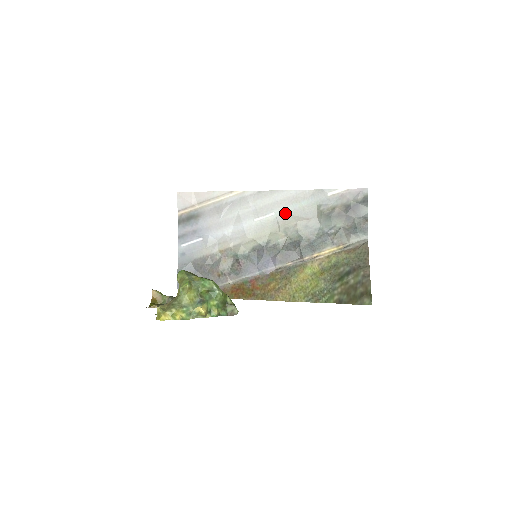
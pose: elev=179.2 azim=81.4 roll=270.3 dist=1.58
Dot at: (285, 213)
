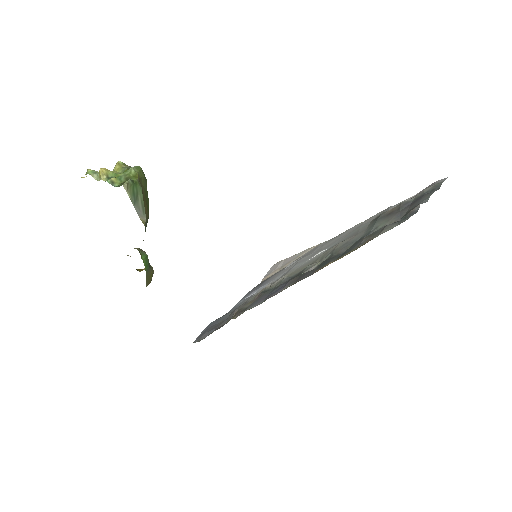
Dot at: (337, 243)
